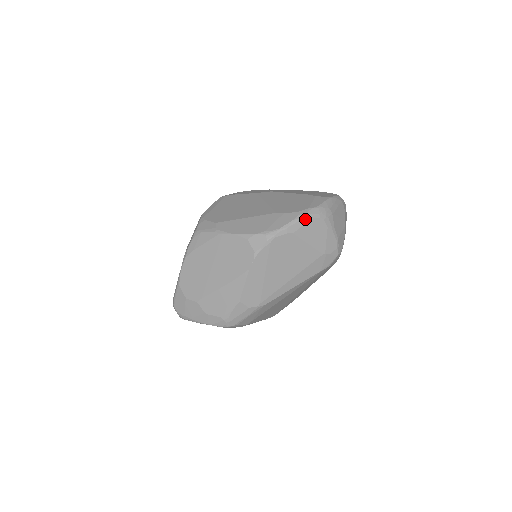
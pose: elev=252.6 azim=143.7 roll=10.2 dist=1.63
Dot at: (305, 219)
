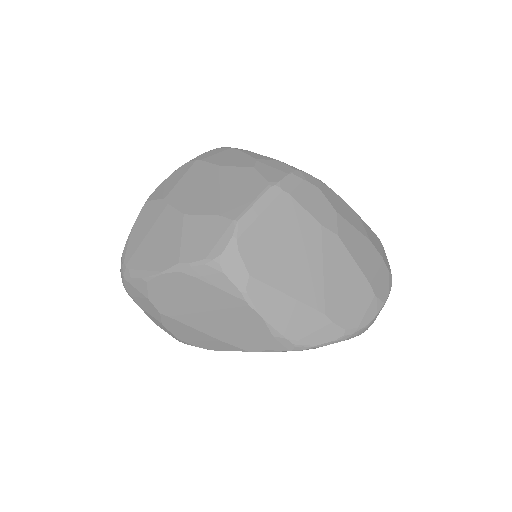
Dot at: occluded
